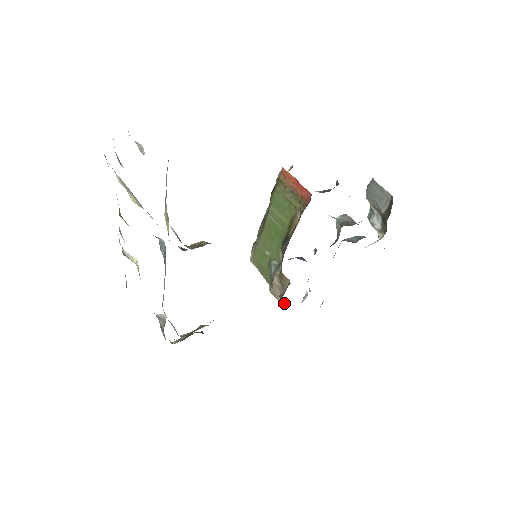
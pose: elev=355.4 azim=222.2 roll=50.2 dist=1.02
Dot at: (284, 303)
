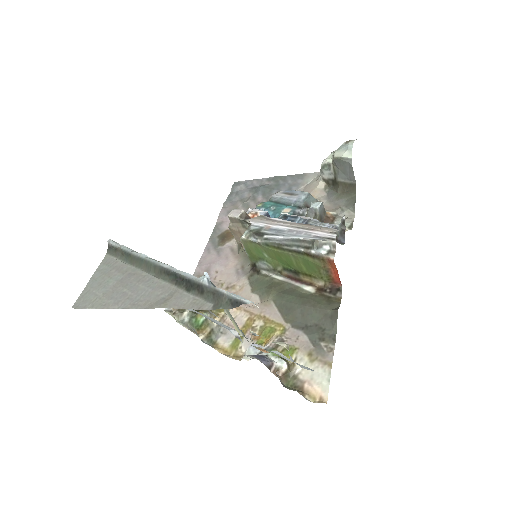
Dot at: (239, 240)
